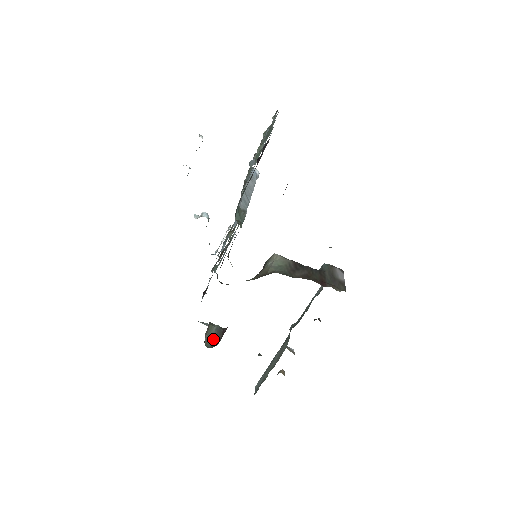
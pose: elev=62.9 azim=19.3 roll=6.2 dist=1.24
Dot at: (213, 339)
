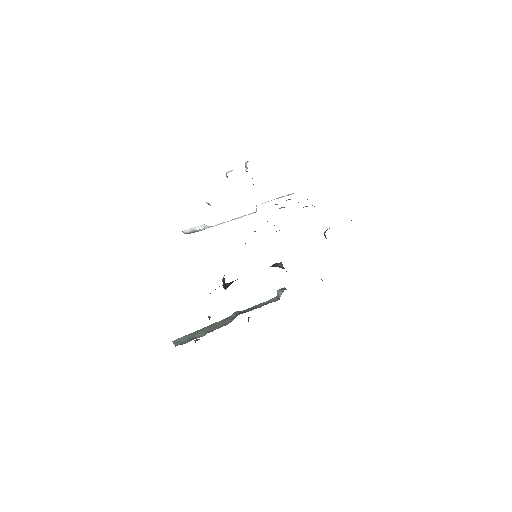
Dot at: (223, 284)
